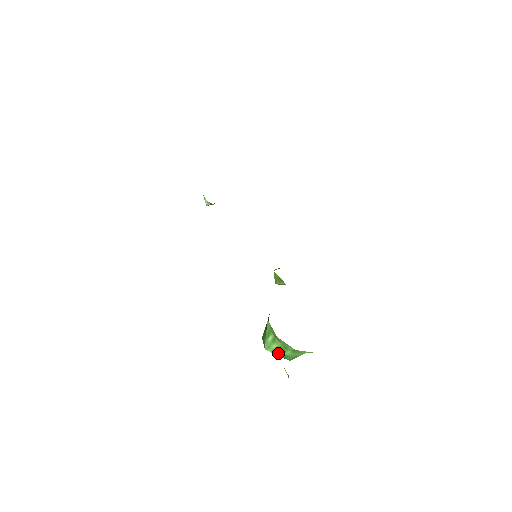
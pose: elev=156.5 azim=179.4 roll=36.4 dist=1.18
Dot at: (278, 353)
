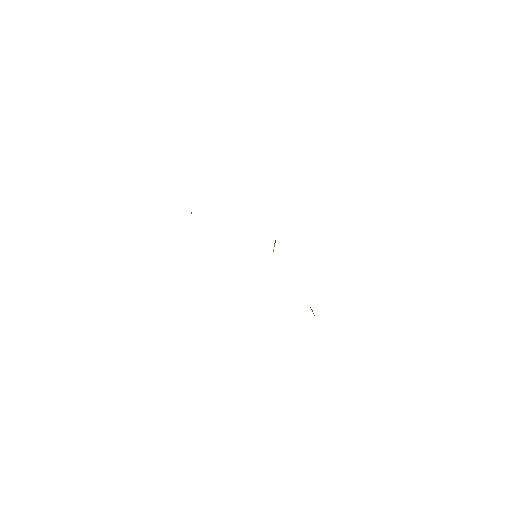
Dot at: occluded
